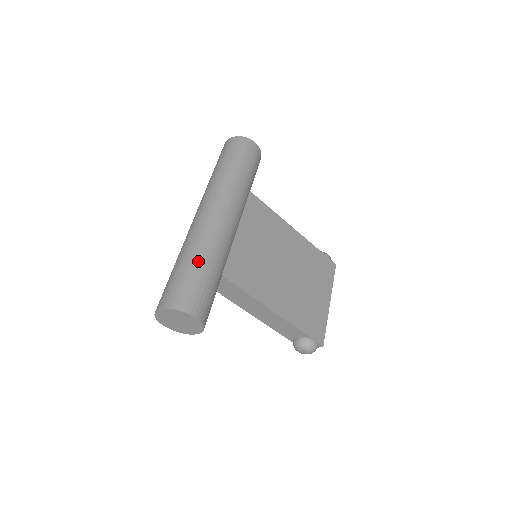
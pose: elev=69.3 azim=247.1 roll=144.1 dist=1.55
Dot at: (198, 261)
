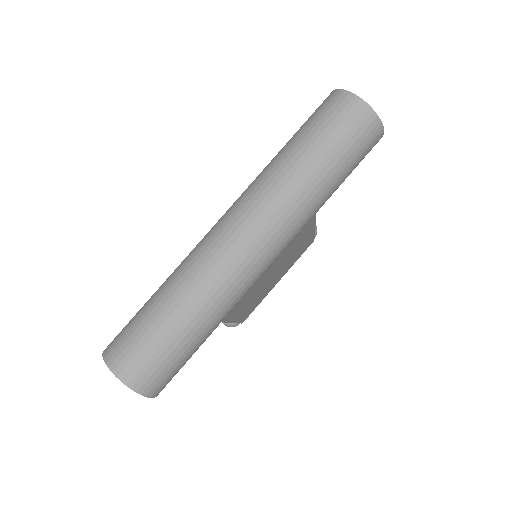
Dot at: (200, 332)
